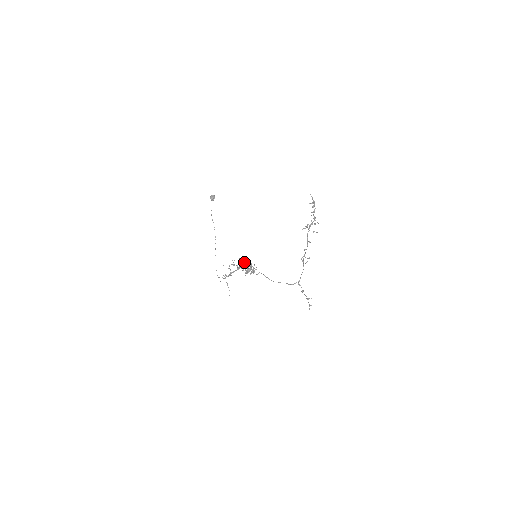
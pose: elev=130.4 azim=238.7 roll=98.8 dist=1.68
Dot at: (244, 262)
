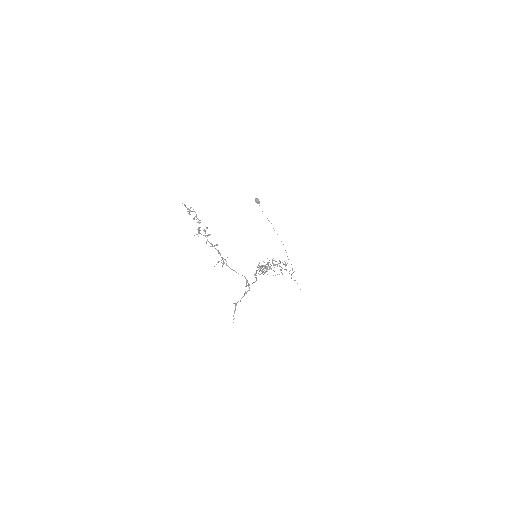
Dot at: (259, 263)
